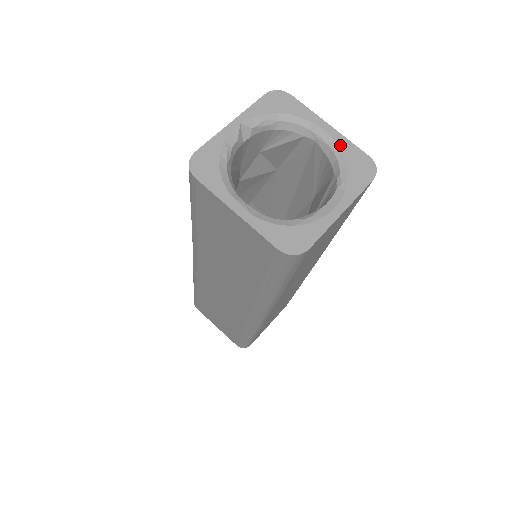
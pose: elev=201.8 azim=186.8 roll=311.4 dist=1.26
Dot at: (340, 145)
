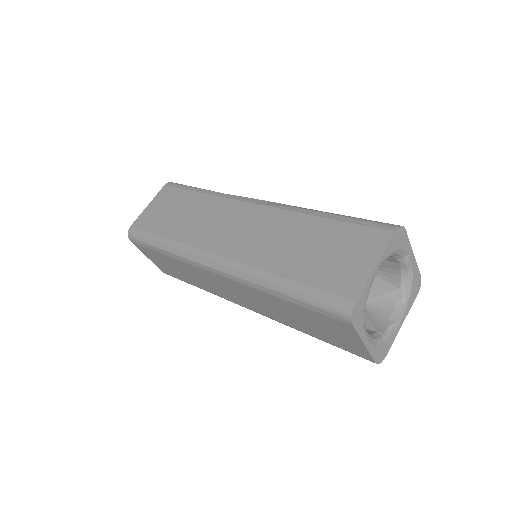
Dot at: (413, 271)
